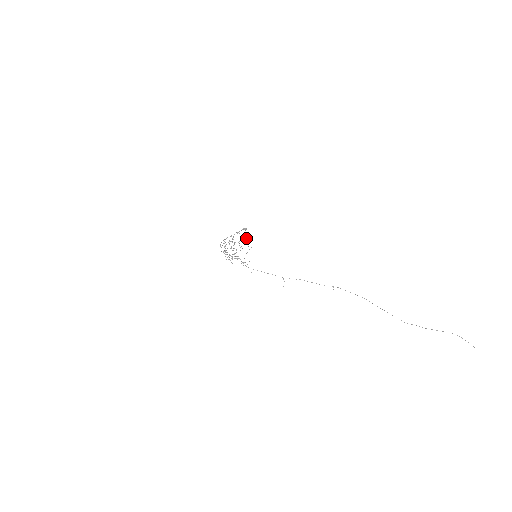
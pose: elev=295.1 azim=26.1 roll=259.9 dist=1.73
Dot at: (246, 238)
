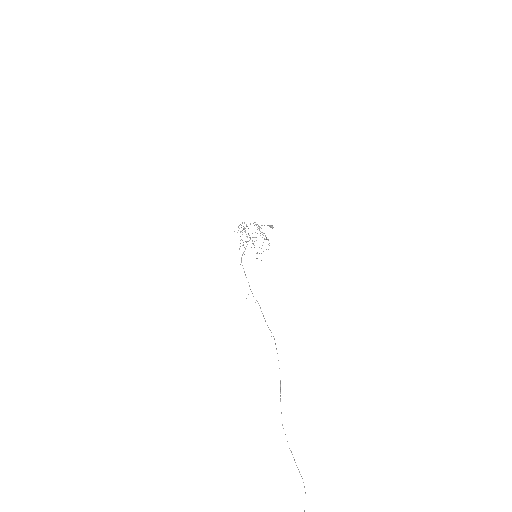
Dot at: occluded
